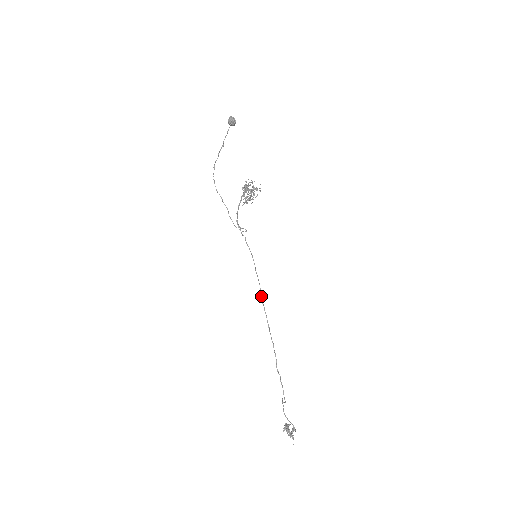
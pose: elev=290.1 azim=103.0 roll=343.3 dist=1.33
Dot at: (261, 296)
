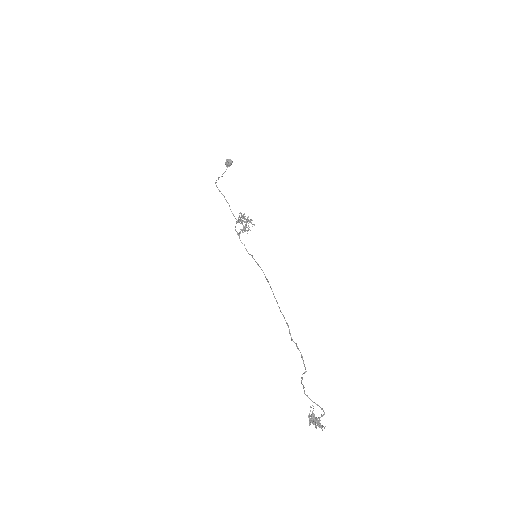
Dot at: (265, 277)
